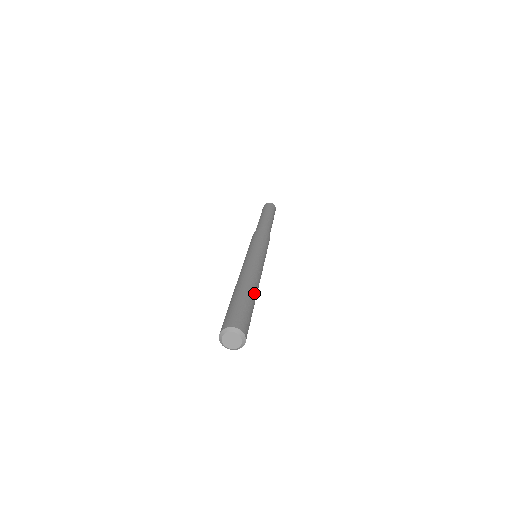
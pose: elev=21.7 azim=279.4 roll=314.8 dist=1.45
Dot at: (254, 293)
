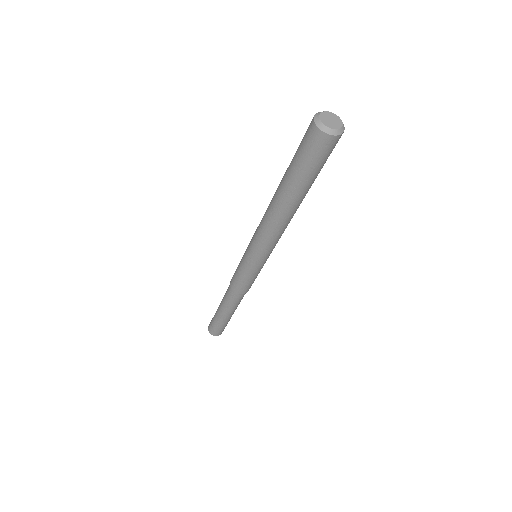
Dot at: occluded
